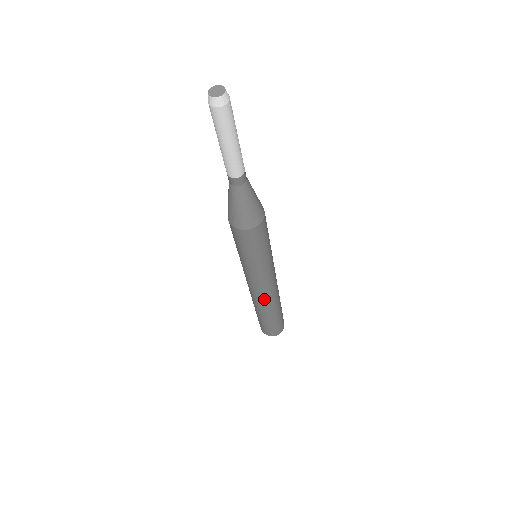
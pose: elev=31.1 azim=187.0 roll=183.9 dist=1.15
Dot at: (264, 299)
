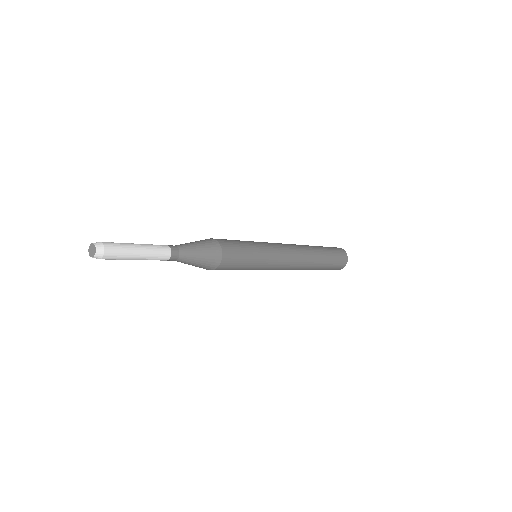
Dot at: occluded
